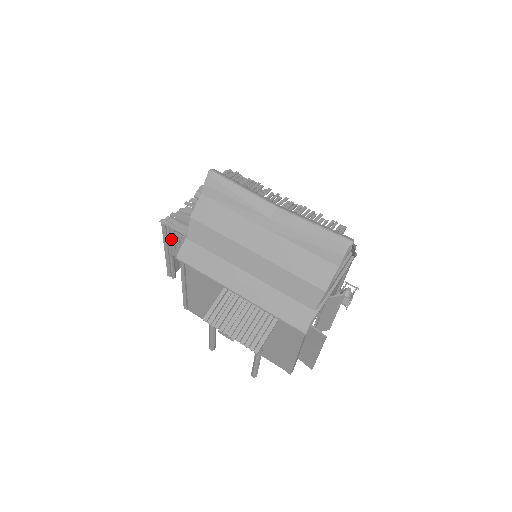
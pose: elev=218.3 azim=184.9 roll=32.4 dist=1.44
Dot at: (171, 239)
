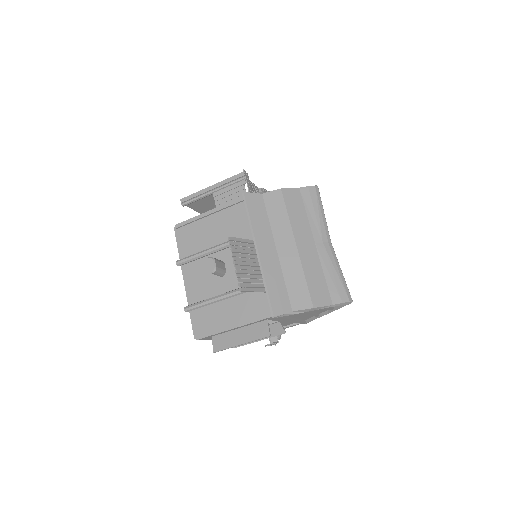
Dot at: (232, 185)
